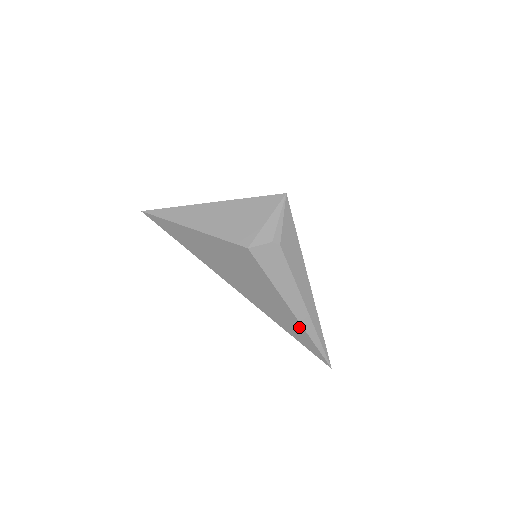
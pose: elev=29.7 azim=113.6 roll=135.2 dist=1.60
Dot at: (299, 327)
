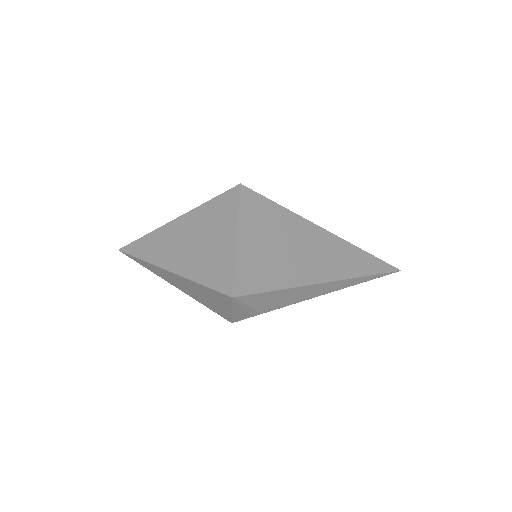
Dot at: occluded
